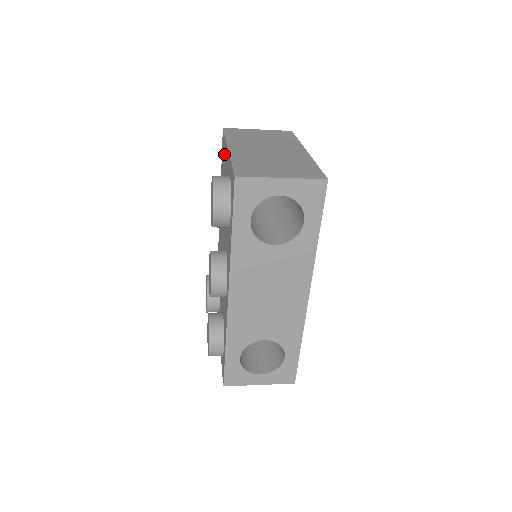
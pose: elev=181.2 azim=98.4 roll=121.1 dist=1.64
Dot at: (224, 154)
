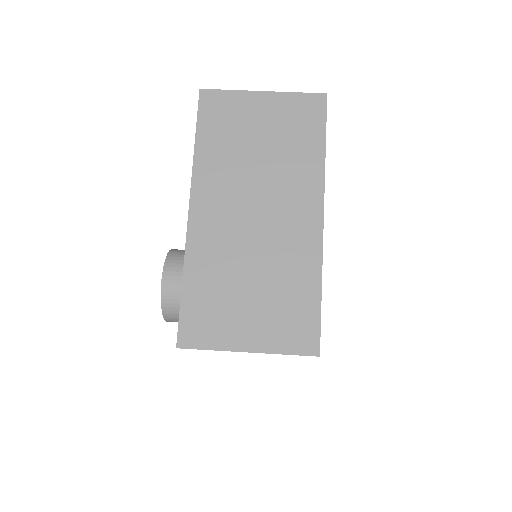
Dot at: occluded
